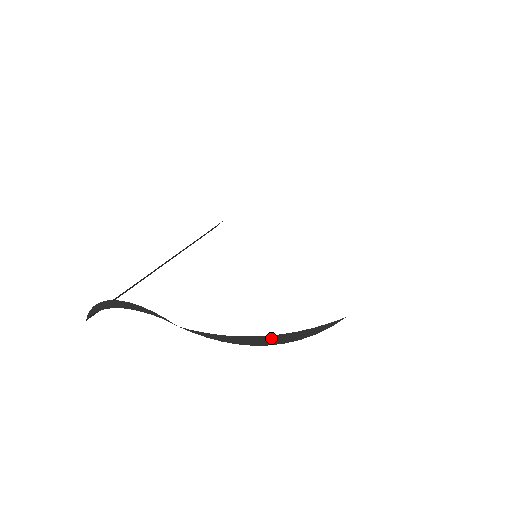
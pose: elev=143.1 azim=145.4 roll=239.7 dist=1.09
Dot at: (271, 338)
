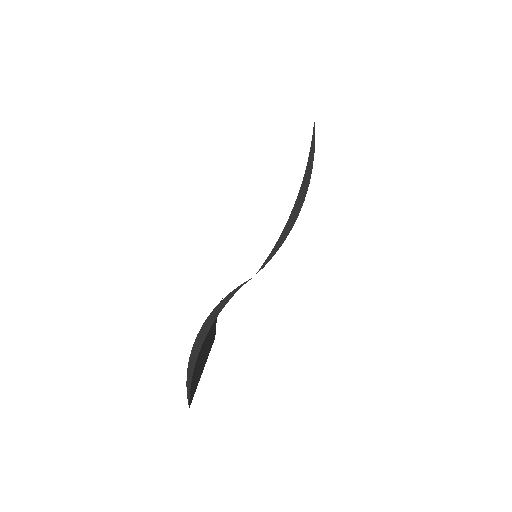
Dot at: (301, 191)
